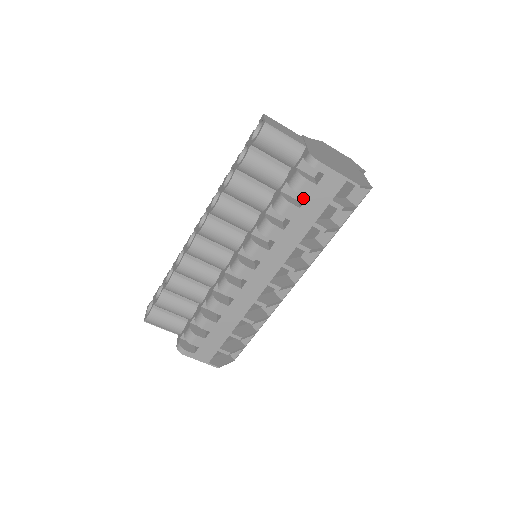
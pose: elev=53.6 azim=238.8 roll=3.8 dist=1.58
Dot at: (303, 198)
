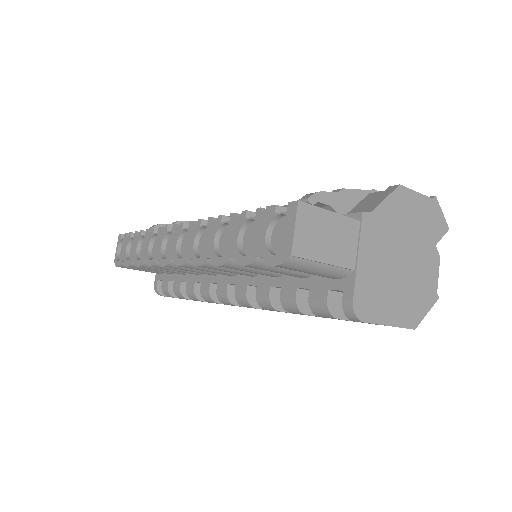
Dot at: occluded
